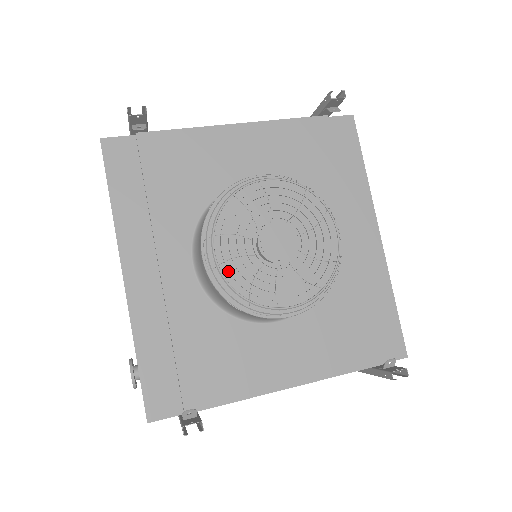
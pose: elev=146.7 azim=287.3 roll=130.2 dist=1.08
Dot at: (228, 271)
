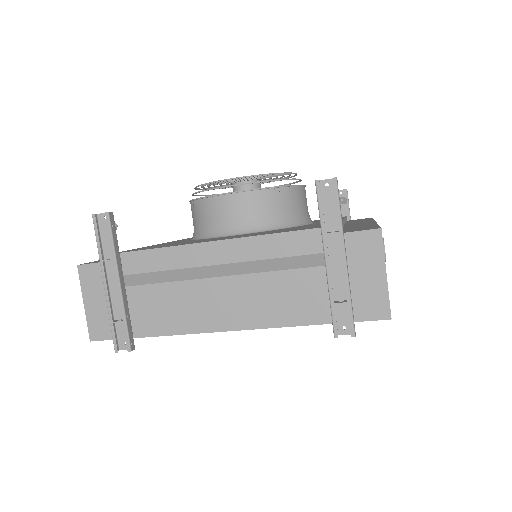
Dot at: occluded
